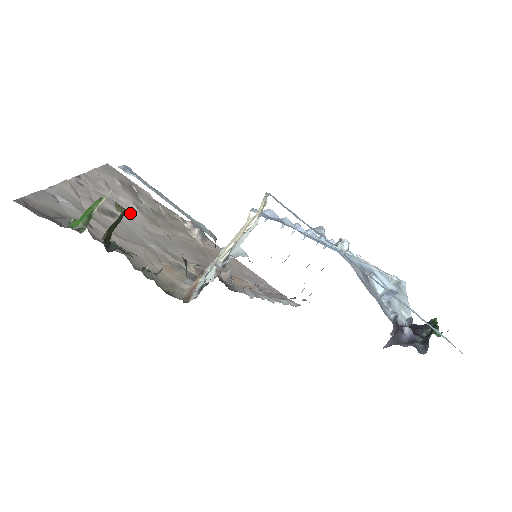
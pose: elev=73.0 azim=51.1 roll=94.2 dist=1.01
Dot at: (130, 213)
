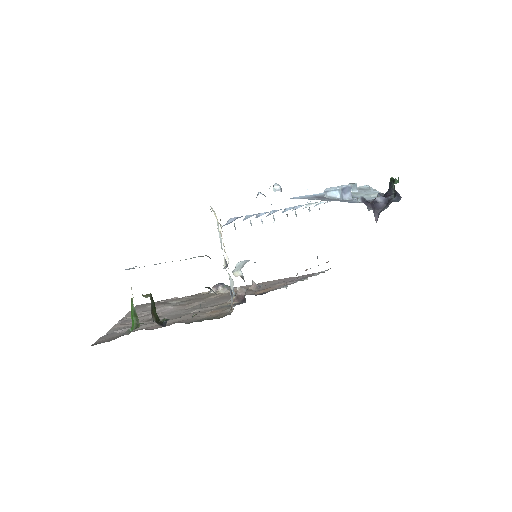
Dot at: (168, 311)
